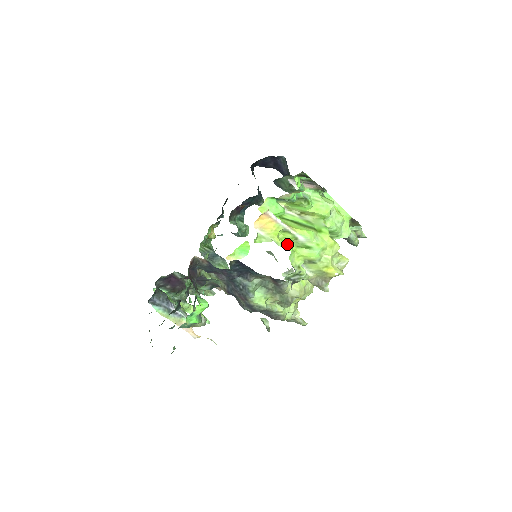
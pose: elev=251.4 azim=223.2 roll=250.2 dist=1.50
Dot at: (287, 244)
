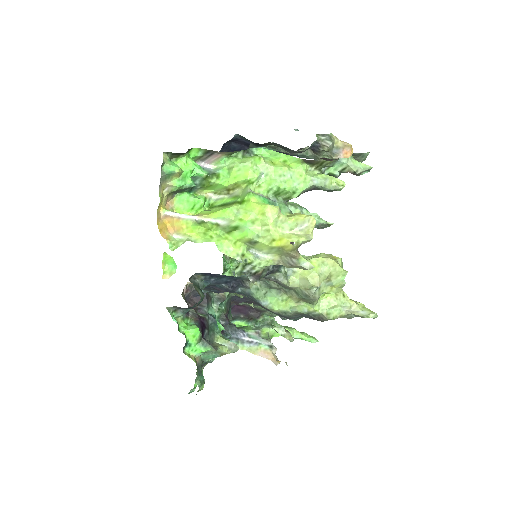
Dot at: (211, 236)
